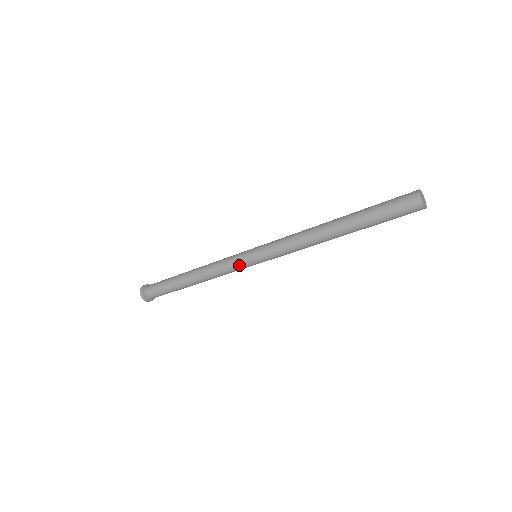
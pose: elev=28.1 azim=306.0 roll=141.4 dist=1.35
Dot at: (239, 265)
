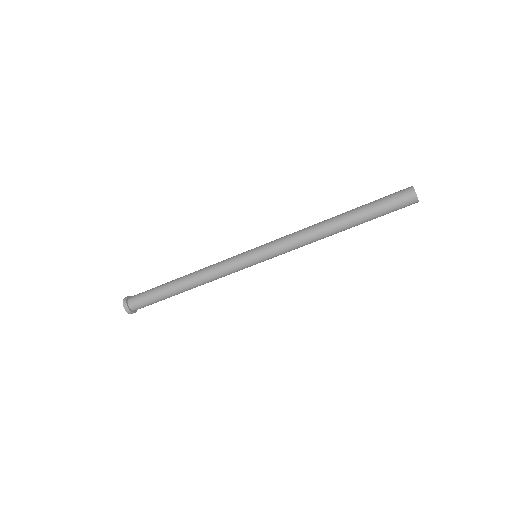
Dot at: (238, 261)
